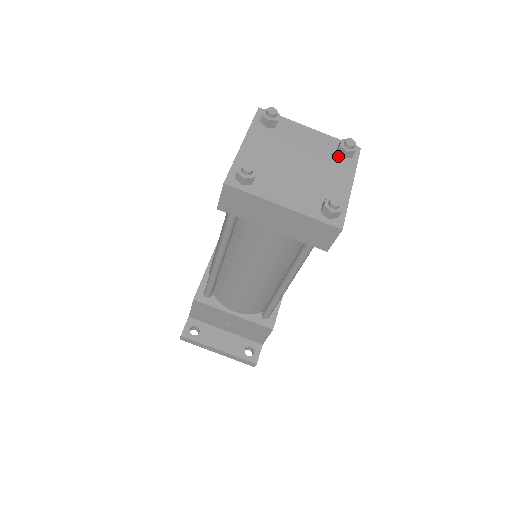
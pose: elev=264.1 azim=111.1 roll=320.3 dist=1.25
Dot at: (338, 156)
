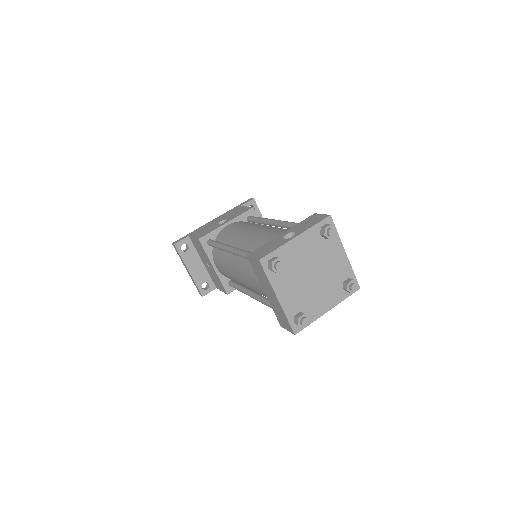
Dot at: (341, 285)
